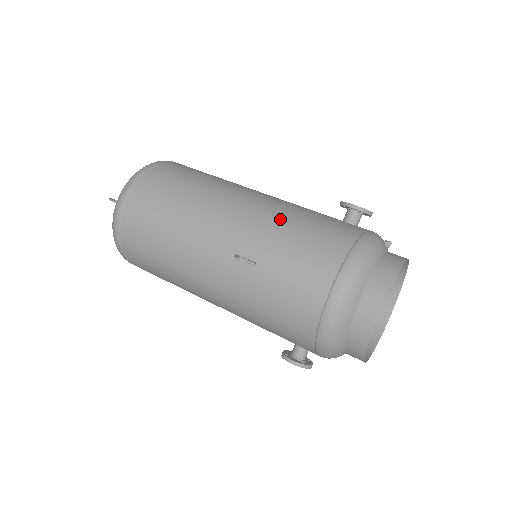
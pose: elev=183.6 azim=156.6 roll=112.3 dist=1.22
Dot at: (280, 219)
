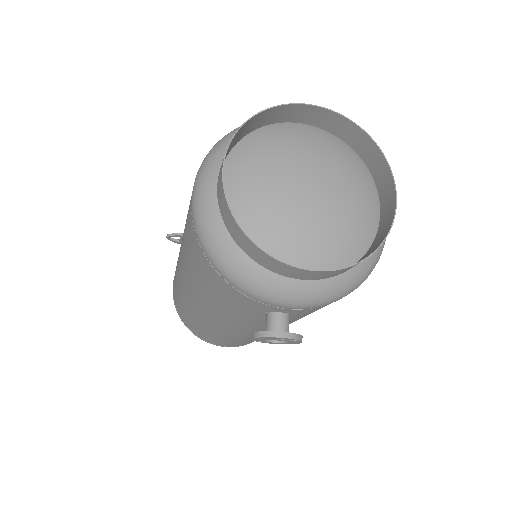
Dot at: occluded
